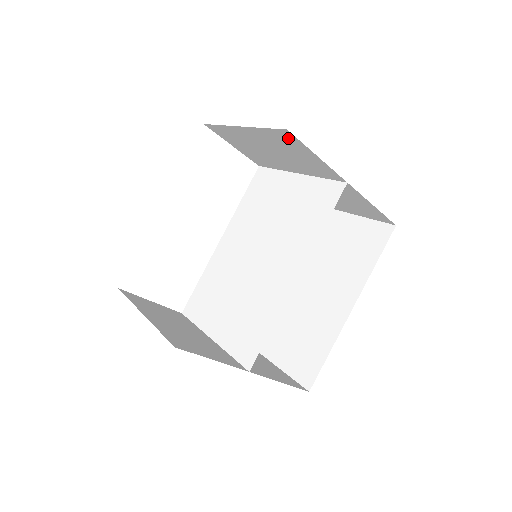
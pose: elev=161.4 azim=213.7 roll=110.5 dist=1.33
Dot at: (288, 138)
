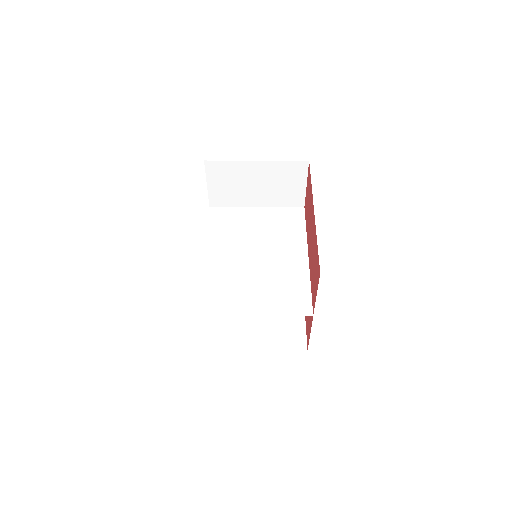
Dot at: (299, 169)
